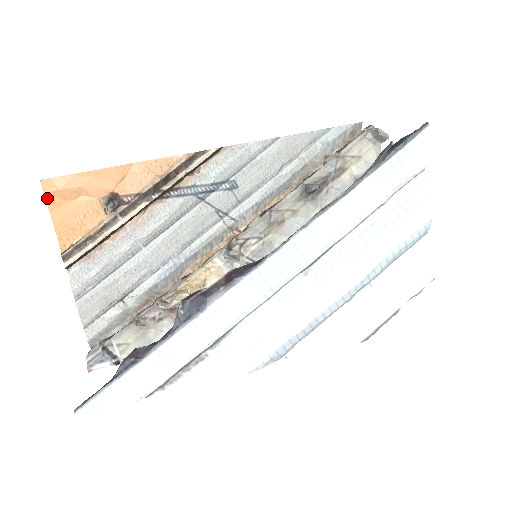
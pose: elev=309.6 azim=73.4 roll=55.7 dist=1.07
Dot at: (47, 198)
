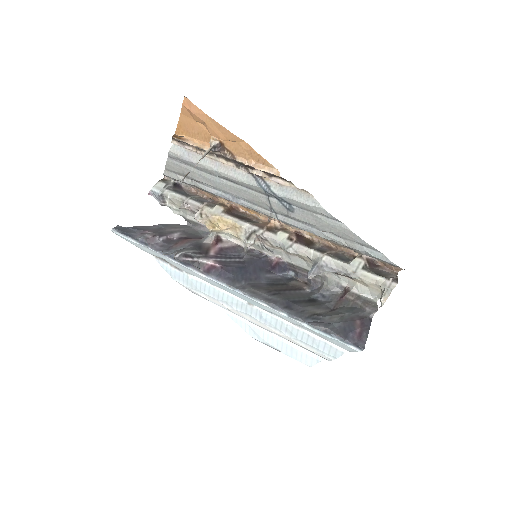
Dot at: (183, 107)
